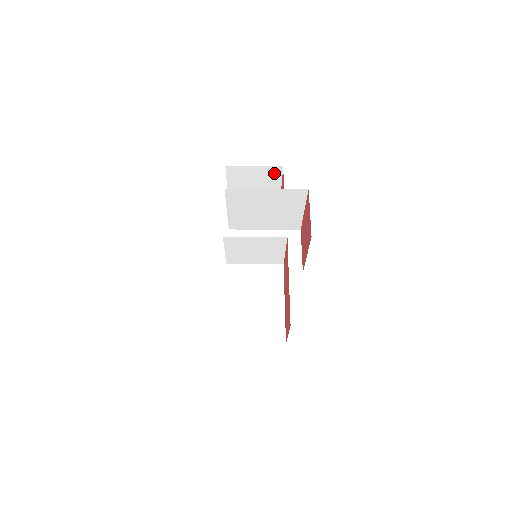
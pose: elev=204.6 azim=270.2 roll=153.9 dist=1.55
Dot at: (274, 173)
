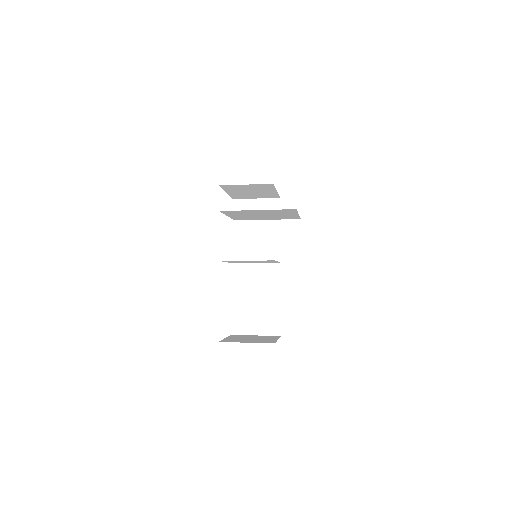
Dot at: (266, 186)
